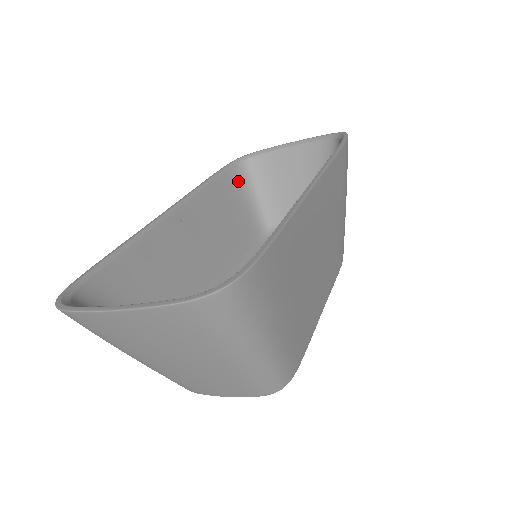
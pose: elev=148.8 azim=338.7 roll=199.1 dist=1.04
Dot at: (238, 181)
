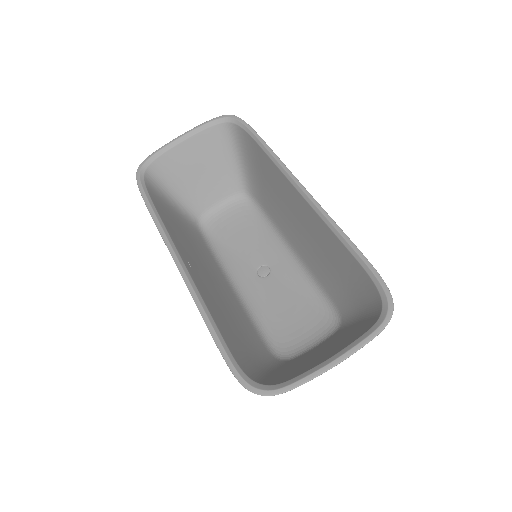
Dot at: (157, 195)
